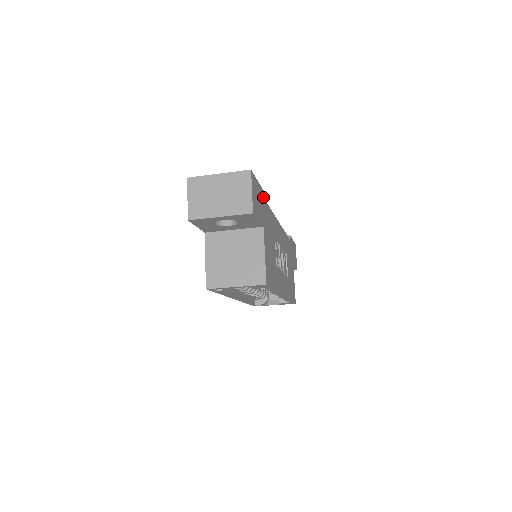
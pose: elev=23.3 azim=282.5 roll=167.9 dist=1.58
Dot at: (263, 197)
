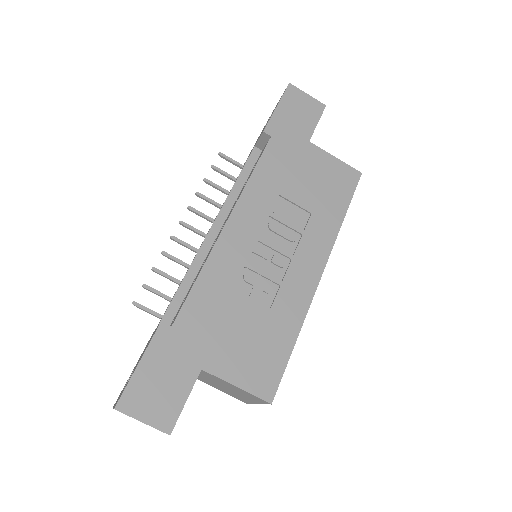
Dot at: (164, 339)
